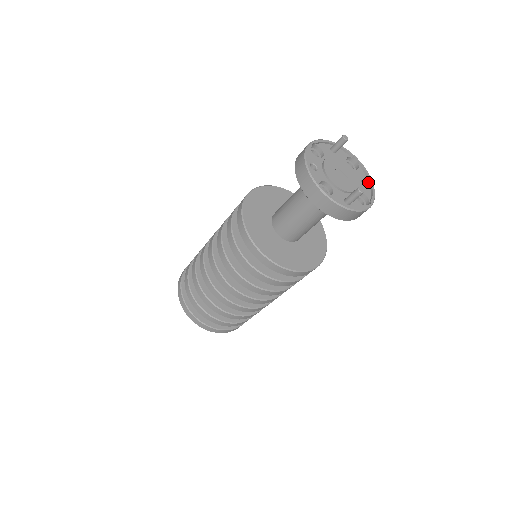
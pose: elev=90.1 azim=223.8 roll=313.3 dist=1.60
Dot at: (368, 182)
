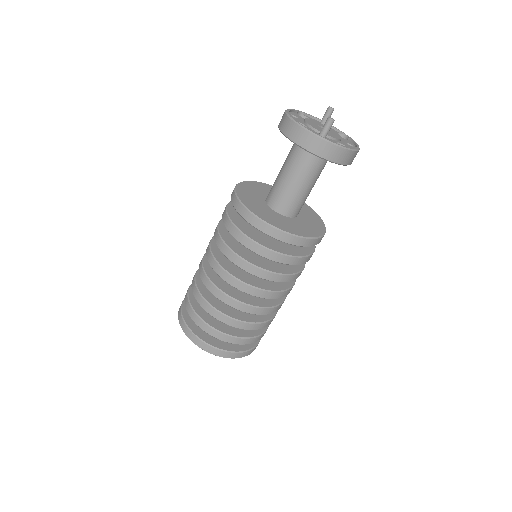
Dot at: (354, 146)
